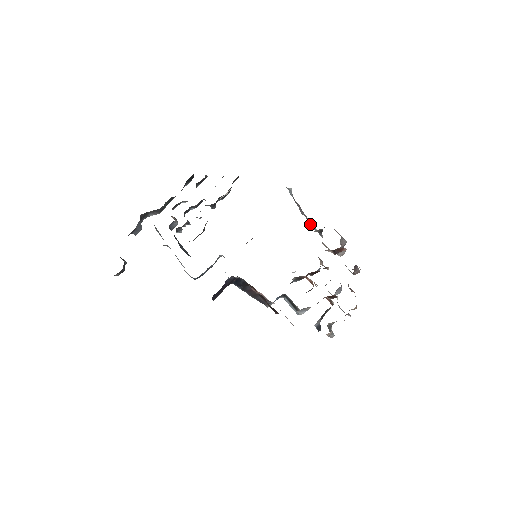
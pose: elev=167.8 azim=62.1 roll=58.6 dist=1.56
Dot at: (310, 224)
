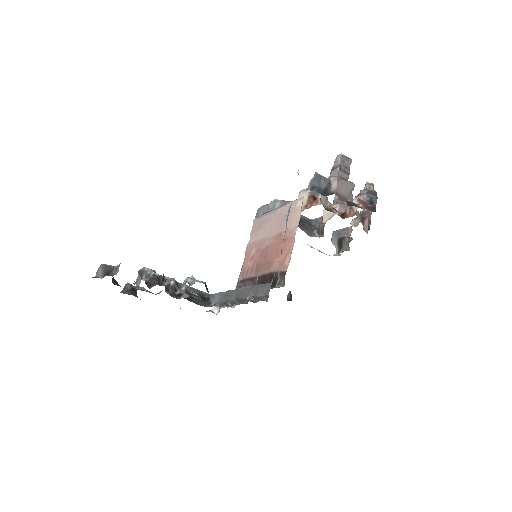
Dot at: (298, 174)
